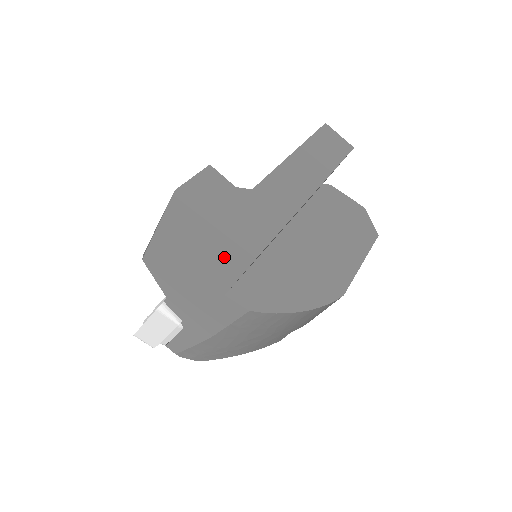
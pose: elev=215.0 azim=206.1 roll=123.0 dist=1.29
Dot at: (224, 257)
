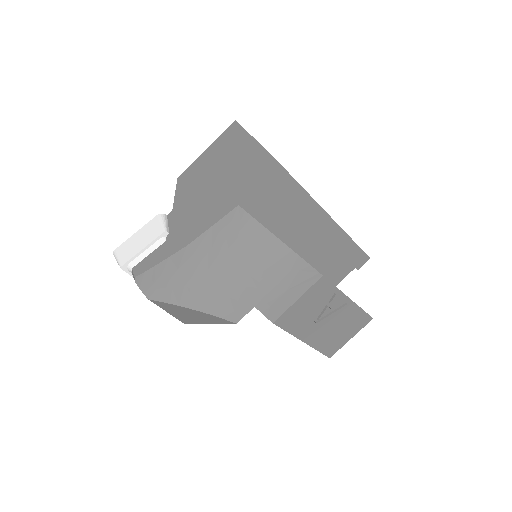
Dot at: (245, 158)
